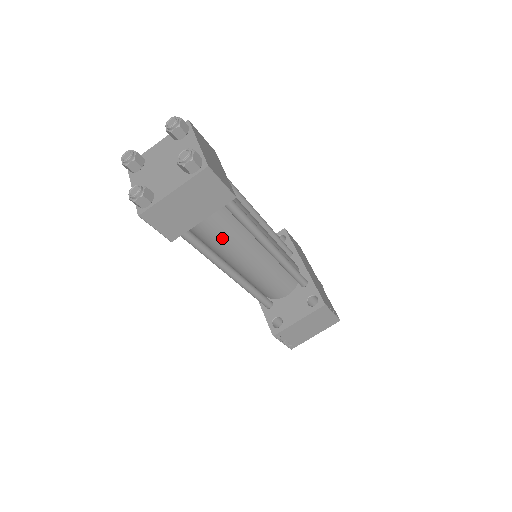
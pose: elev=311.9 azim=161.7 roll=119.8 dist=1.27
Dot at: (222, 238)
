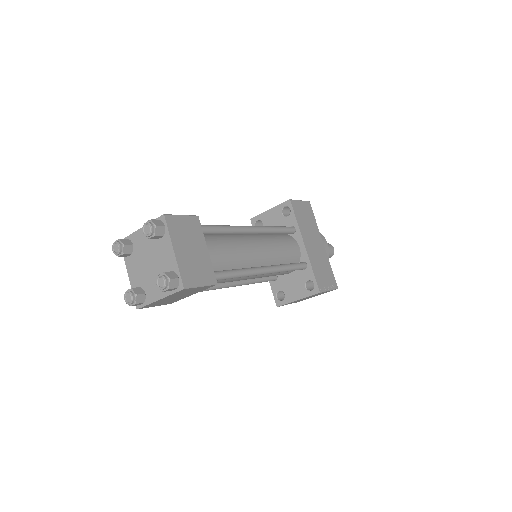
Dot at: occluded
